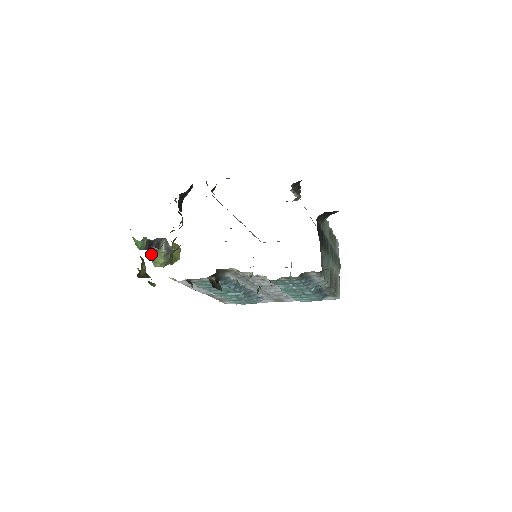
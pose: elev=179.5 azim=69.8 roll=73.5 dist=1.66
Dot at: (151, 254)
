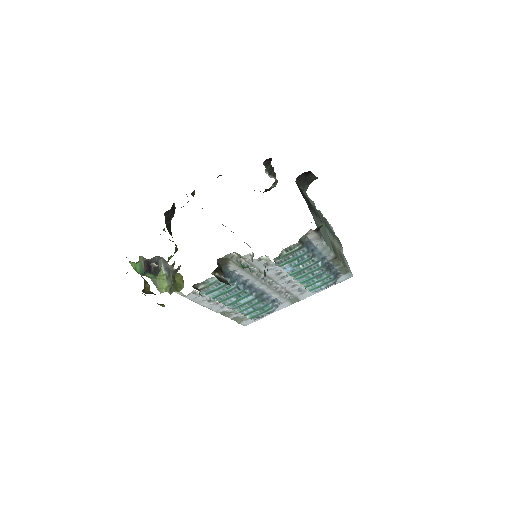
Dot at: (153, 280)
